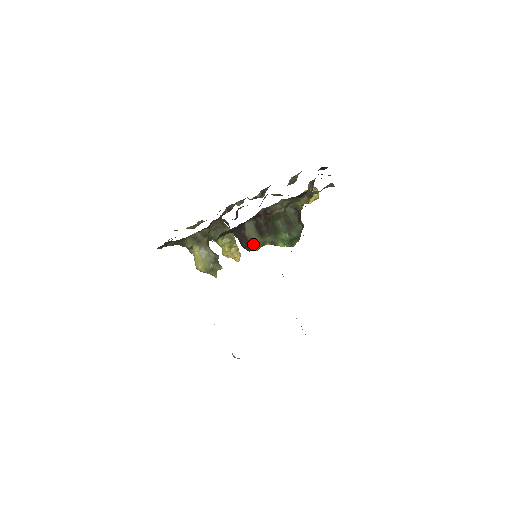
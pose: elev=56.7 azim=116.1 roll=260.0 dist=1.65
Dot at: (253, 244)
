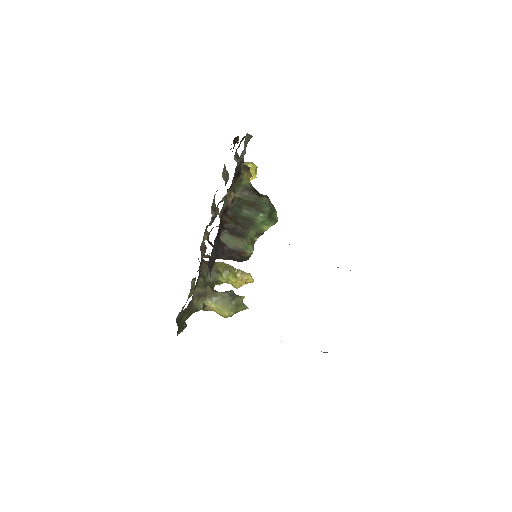
Dot at: (244, 250)
